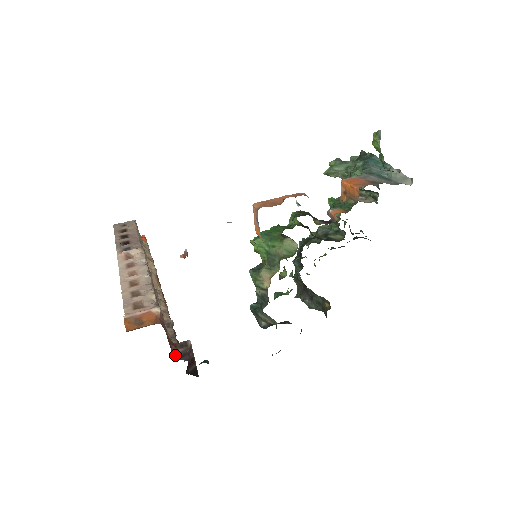
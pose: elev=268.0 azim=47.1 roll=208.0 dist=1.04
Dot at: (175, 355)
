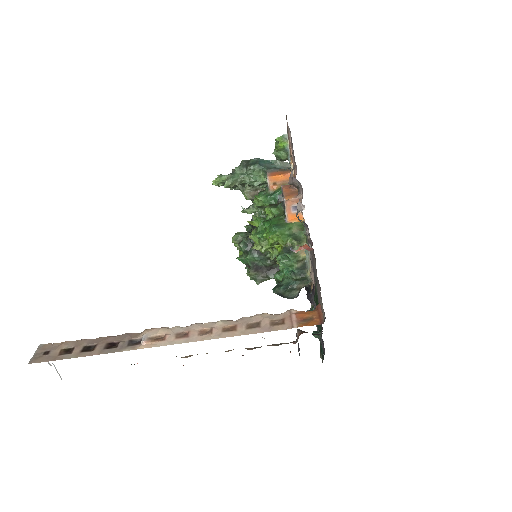
Dot at: occluded
